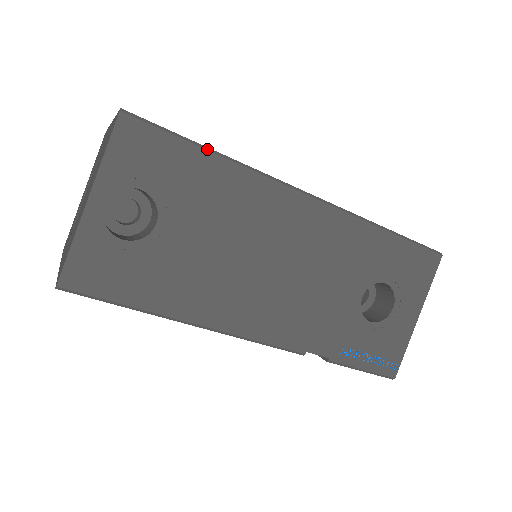
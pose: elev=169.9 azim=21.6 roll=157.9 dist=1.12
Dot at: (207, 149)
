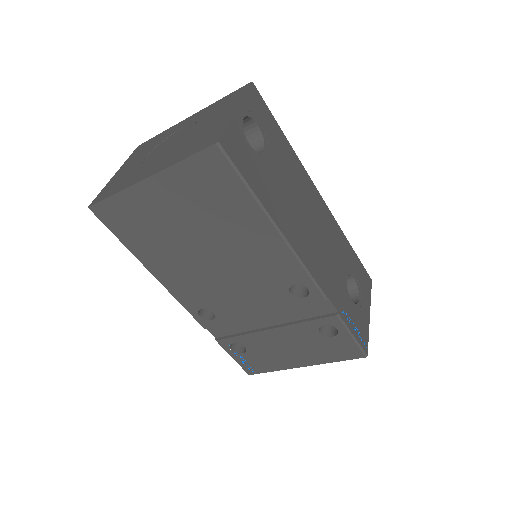
Dot at: (283, 133)
